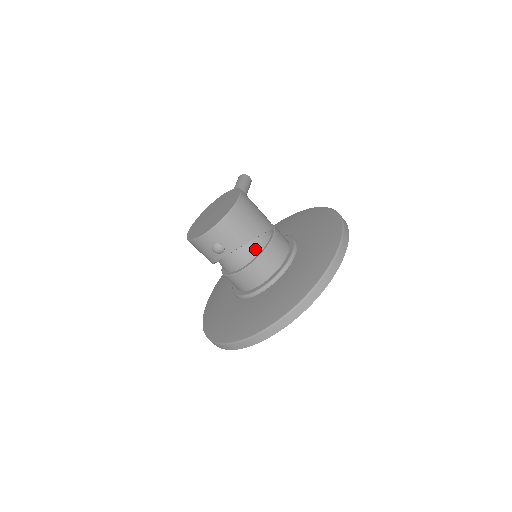
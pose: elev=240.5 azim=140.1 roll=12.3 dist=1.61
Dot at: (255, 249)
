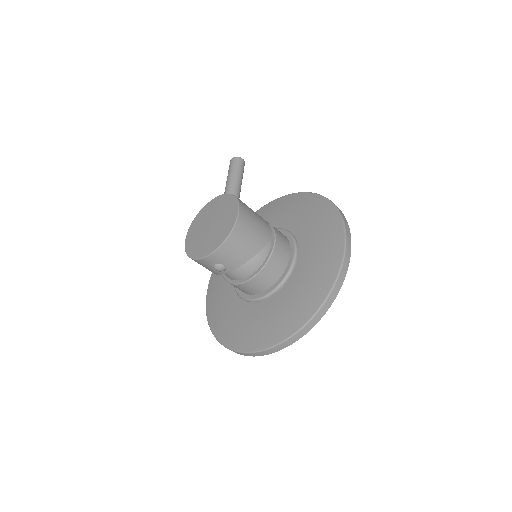
Dot at: (257, 262)
